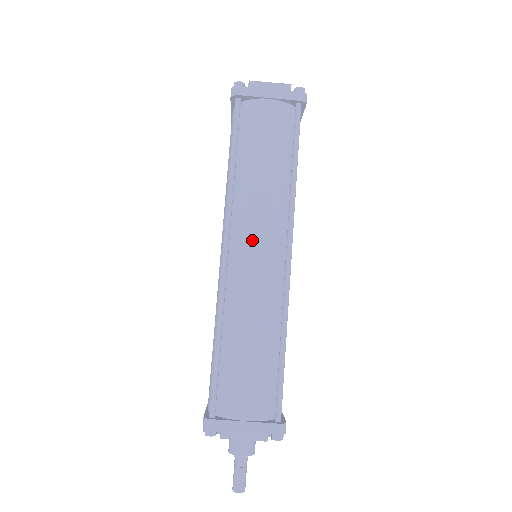
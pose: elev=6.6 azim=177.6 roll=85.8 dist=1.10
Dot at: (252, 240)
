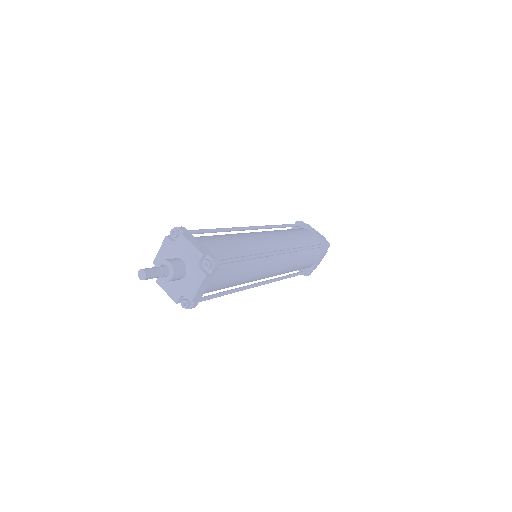
Dot at: (268, 234)
